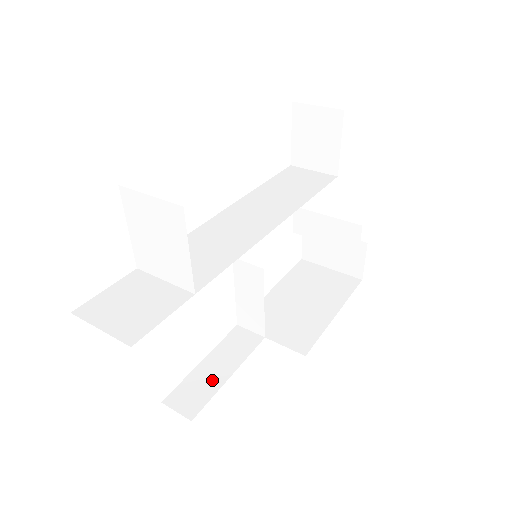
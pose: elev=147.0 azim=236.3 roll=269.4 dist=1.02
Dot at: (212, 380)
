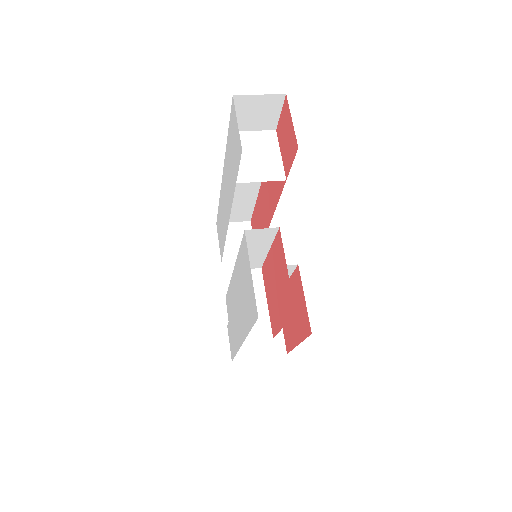
Dot at: occluded
